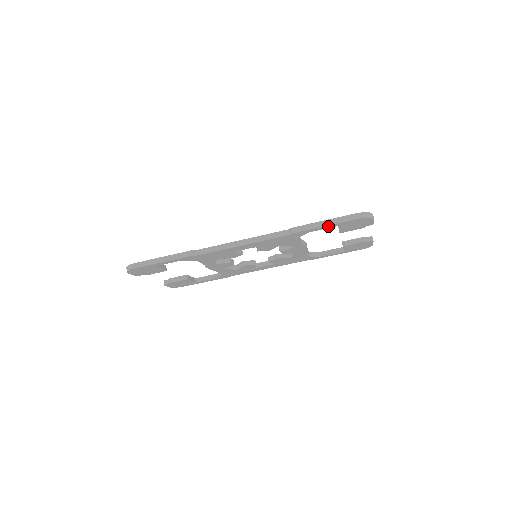
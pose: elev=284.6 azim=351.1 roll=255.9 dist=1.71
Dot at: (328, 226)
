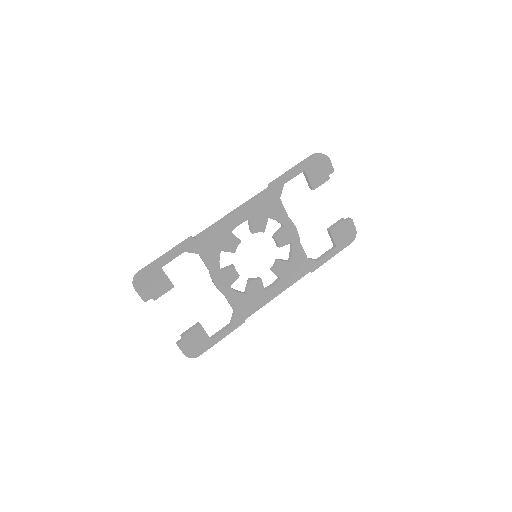
Dot at: (296, 170)
